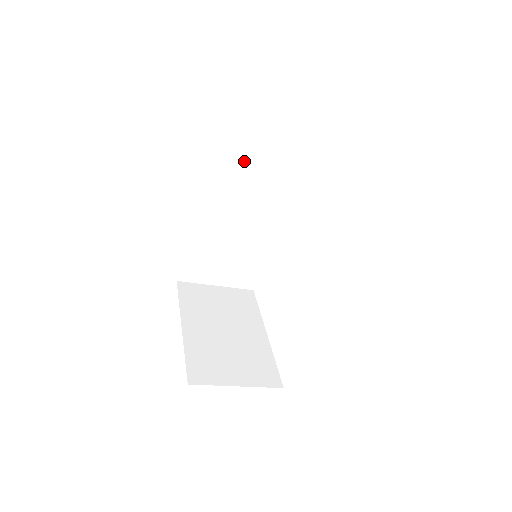
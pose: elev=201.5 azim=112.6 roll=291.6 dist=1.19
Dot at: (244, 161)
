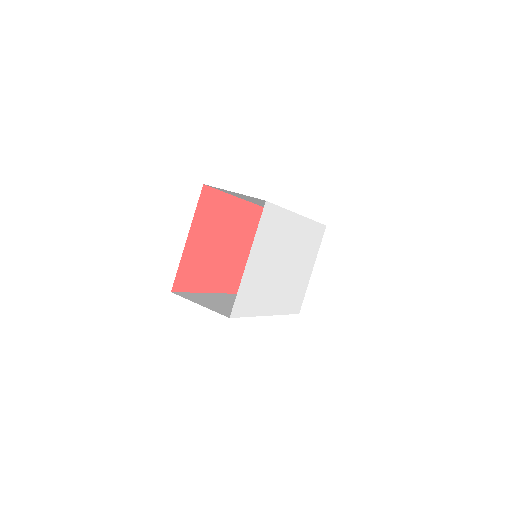
Dot at: (238, 195)
